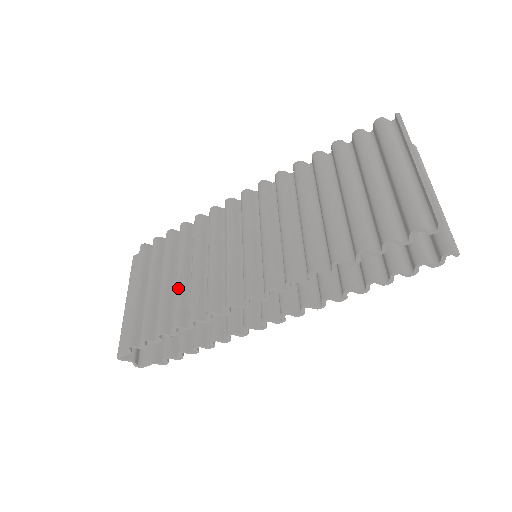
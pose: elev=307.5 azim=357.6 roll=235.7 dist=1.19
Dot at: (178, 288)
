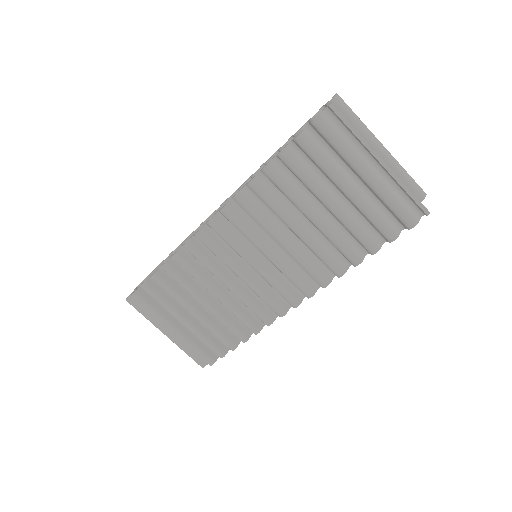
Dot at: (220, 317)
